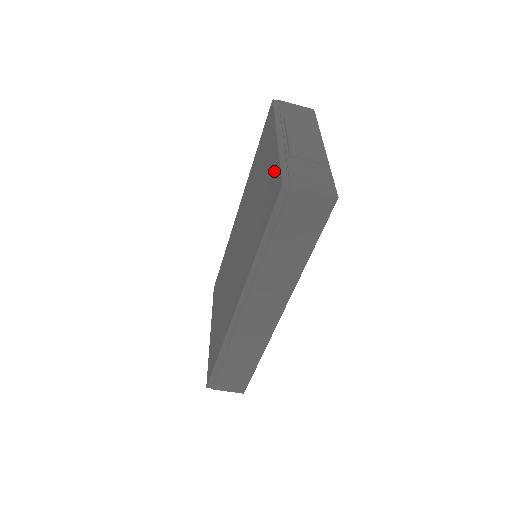
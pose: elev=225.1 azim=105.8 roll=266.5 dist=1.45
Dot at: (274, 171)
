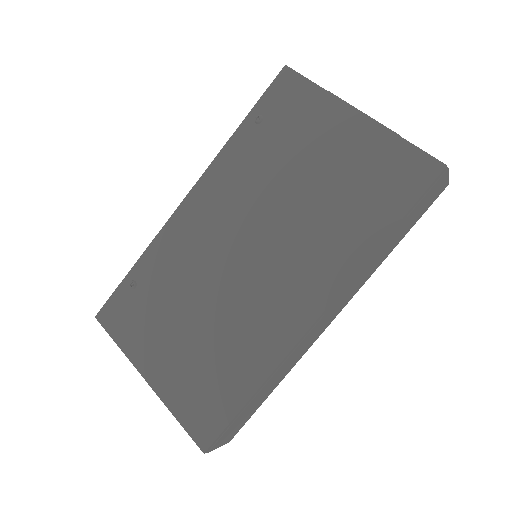
Dot at: (389, 150)
